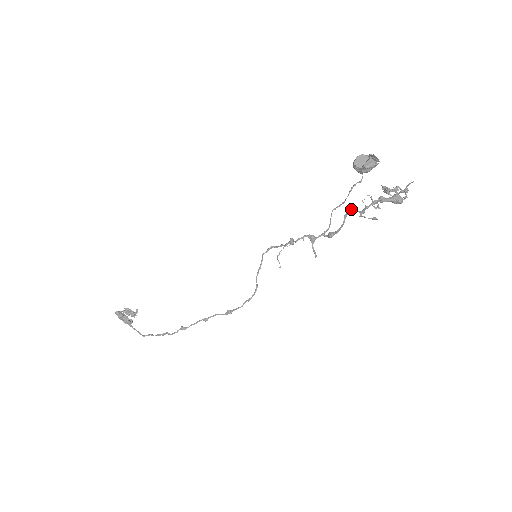
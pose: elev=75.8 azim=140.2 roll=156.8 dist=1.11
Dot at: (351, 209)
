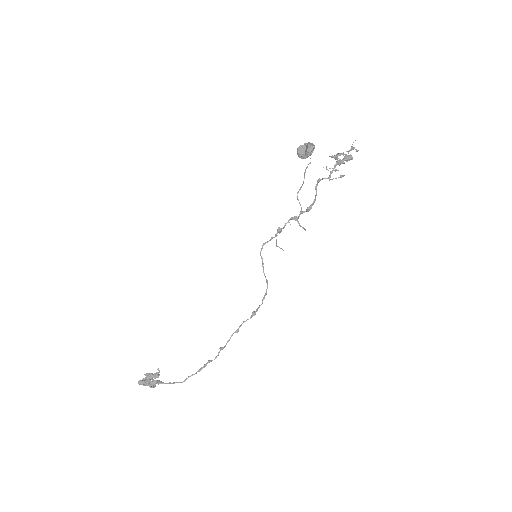
Dot at: (319, 180)
